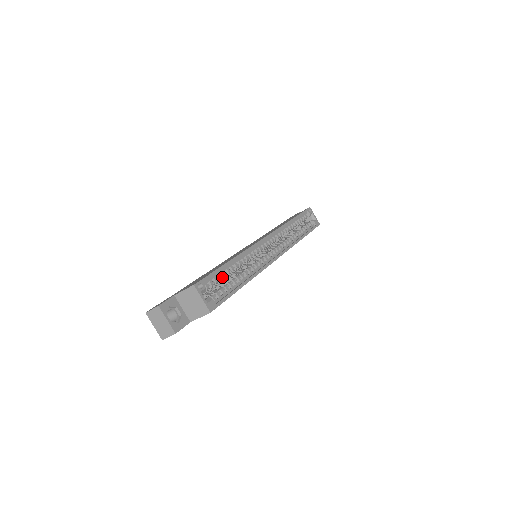
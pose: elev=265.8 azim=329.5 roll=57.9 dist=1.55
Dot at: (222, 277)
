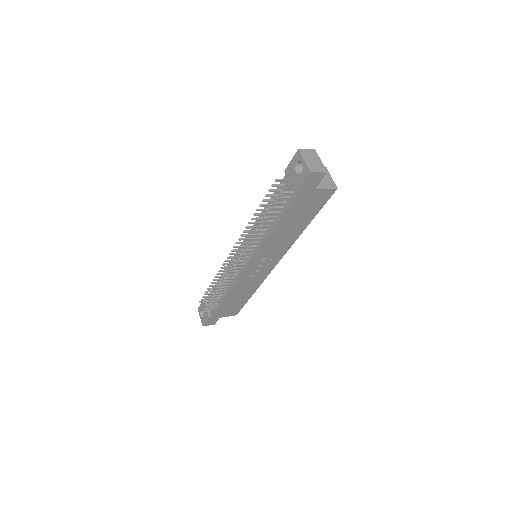
Dot at: occluded
